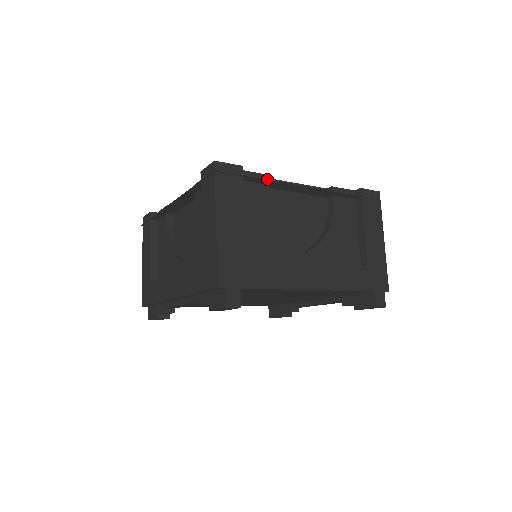
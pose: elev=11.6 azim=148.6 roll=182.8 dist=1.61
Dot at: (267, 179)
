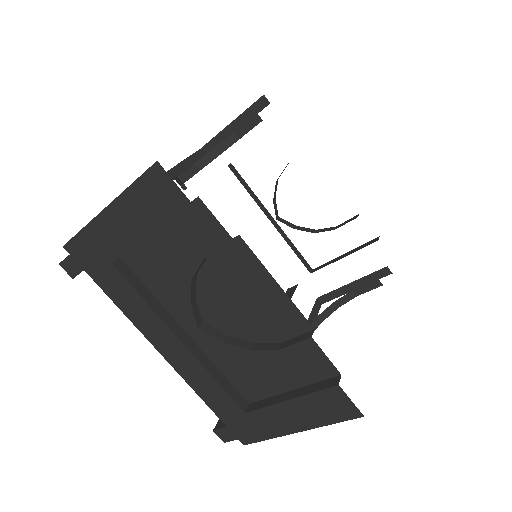
Dot at: (227, 241)
